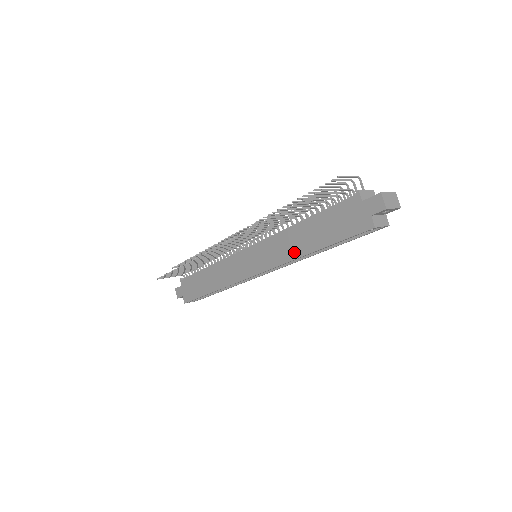
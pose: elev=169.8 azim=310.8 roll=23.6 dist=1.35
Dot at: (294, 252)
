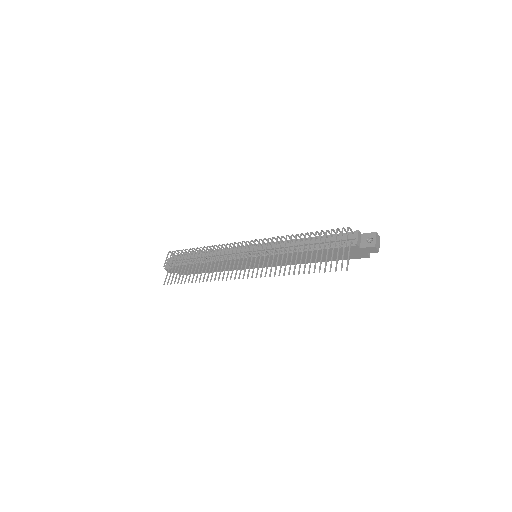
Dot at: occluded
